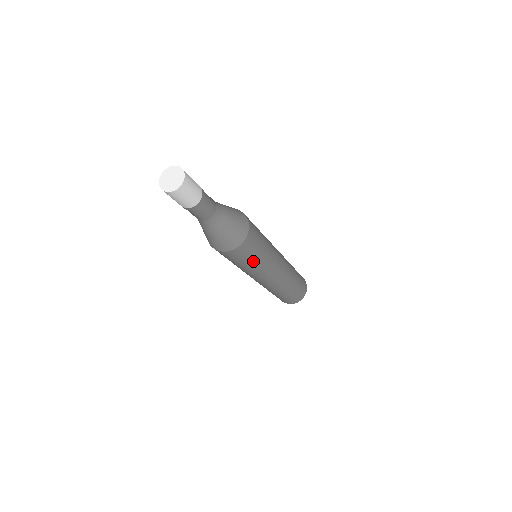
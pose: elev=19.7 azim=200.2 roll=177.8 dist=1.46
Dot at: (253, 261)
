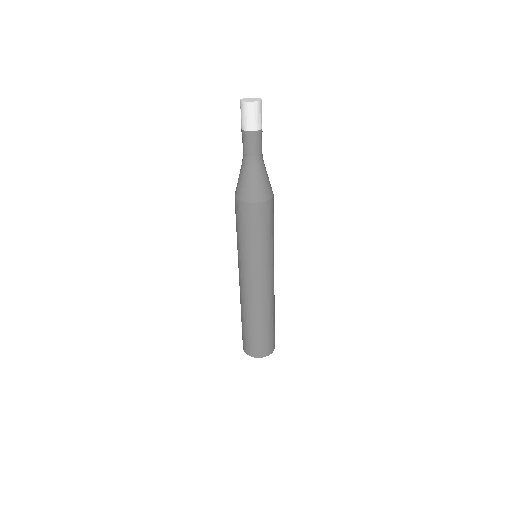
Dot at: (272, 231)
